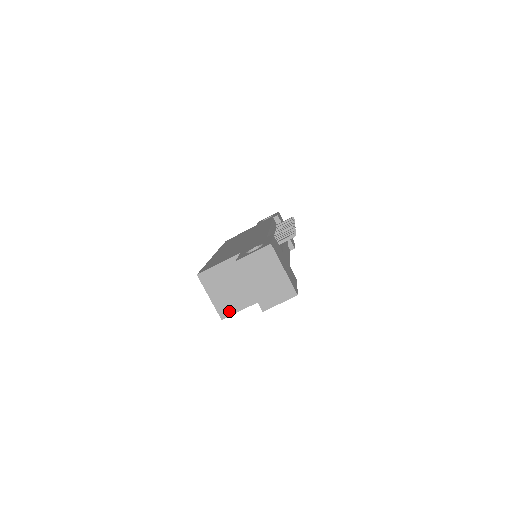
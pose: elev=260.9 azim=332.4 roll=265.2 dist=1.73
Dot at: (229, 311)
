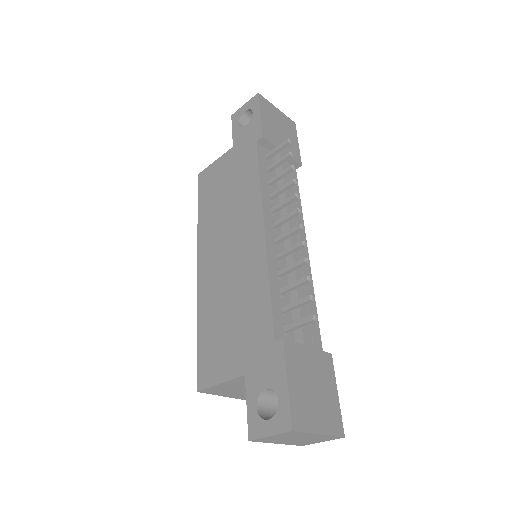
Dot at: occluded
